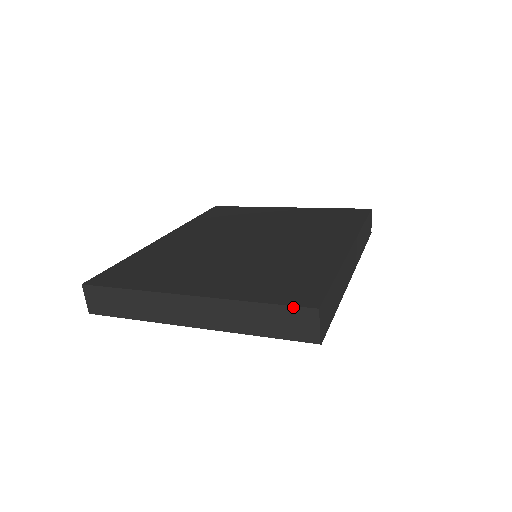
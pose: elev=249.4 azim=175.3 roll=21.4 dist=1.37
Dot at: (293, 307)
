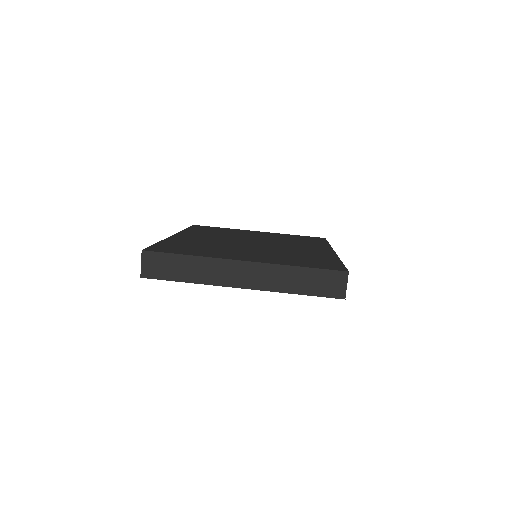
Dot at: (330, 270)
